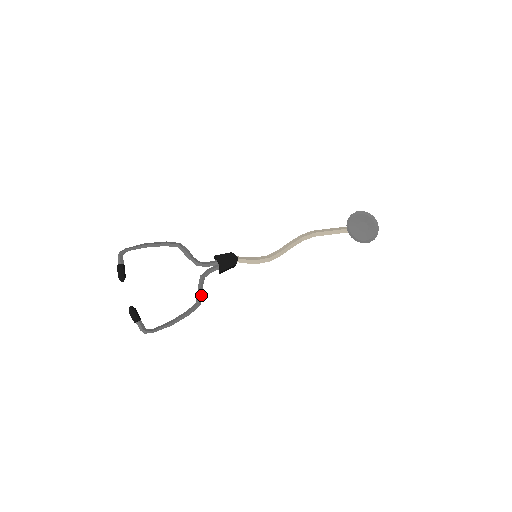
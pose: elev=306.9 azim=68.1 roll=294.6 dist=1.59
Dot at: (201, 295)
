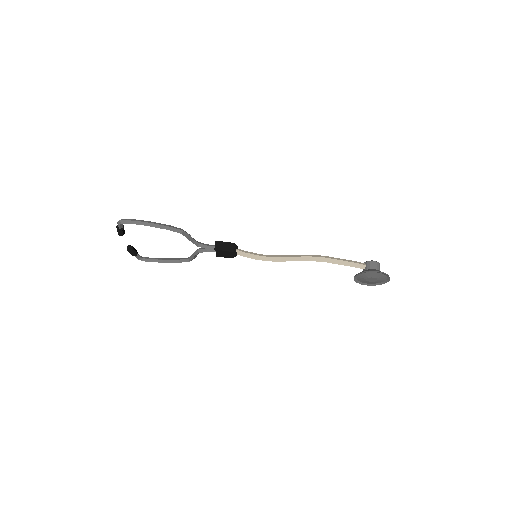
Dot at: (194, 258)
